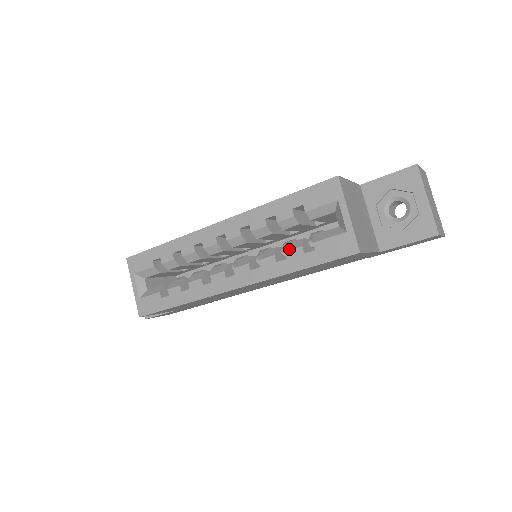
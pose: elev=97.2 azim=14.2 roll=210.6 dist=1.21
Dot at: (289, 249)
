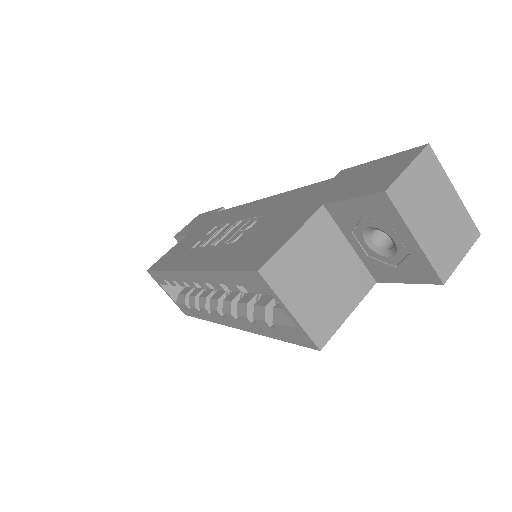
Dot at: (255, 317)
